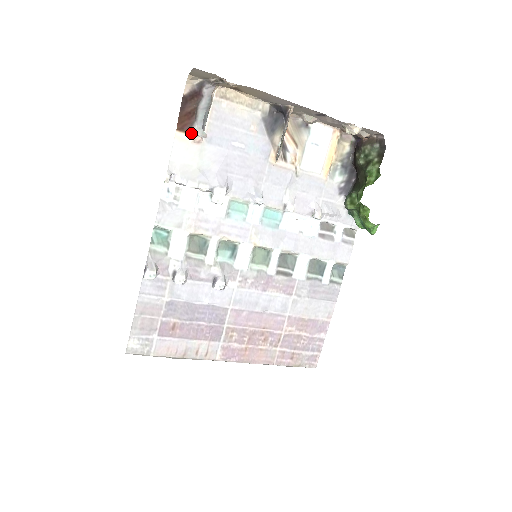
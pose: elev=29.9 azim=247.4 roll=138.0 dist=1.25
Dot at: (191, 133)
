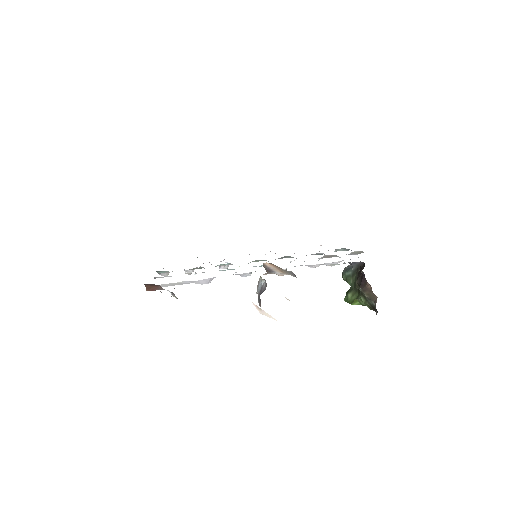
Dot at: occluded
